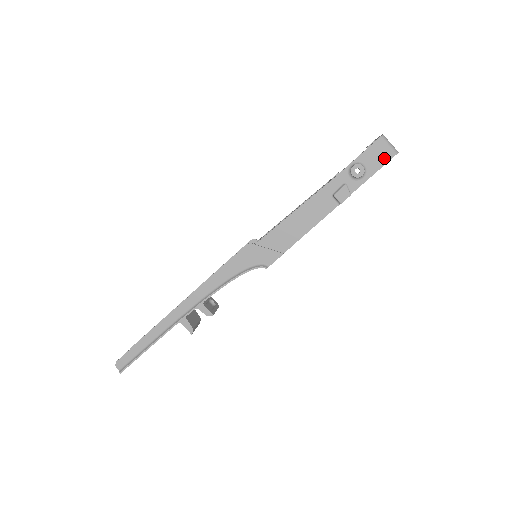
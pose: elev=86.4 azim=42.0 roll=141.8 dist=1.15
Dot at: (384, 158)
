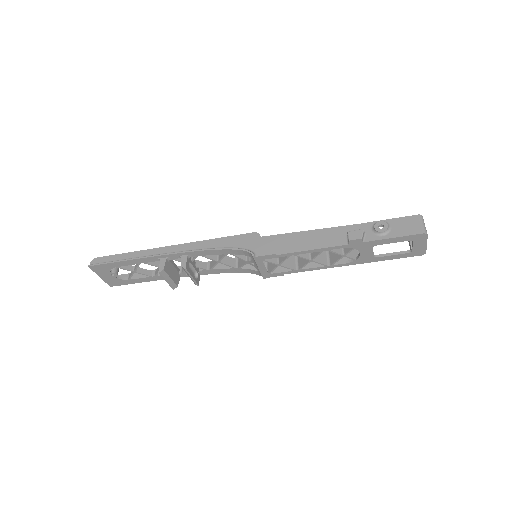
Dot at: (411, 231)
